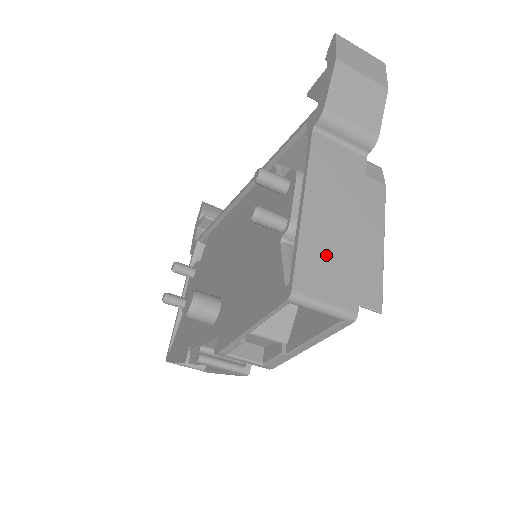
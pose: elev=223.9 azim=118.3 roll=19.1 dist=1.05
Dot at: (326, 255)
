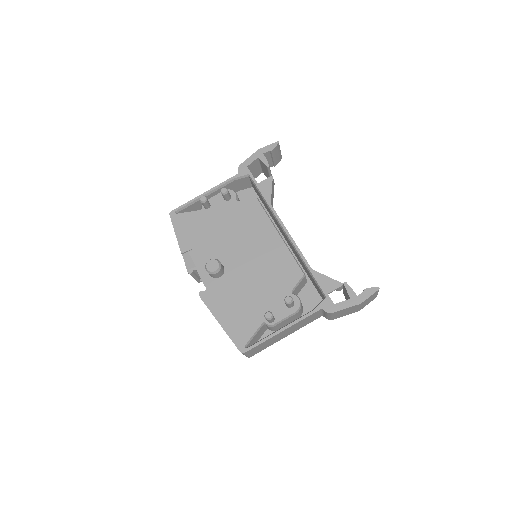
Dot at: (266, 344)
